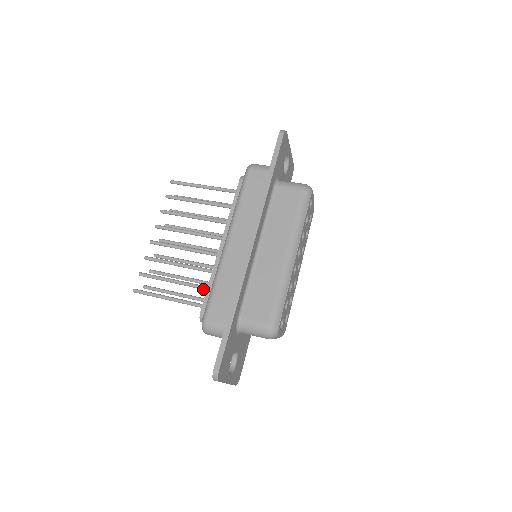
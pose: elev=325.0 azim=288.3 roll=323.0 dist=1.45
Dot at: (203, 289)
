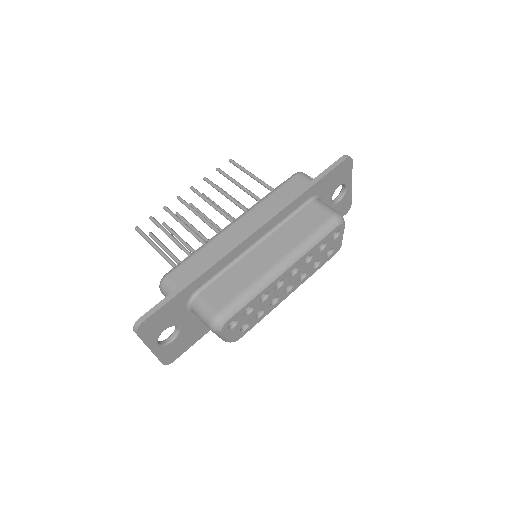
Dot at: occluded
